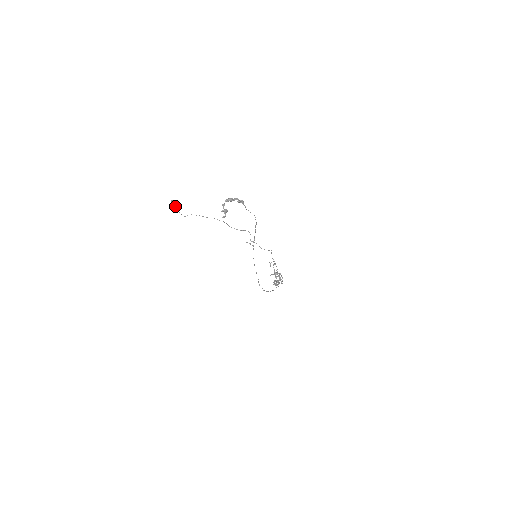
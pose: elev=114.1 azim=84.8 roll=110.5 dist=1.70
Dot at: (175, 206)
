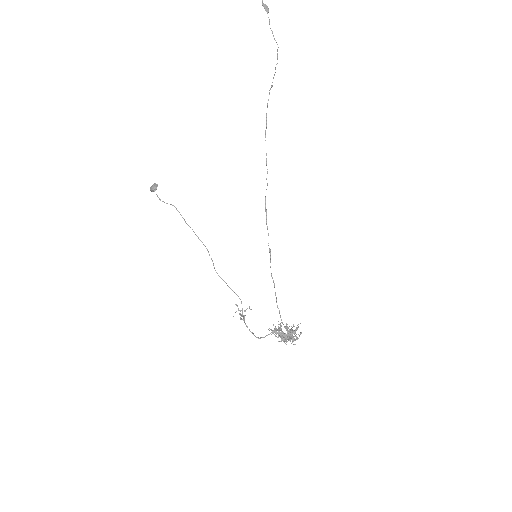
Dot at: (154, 189)
